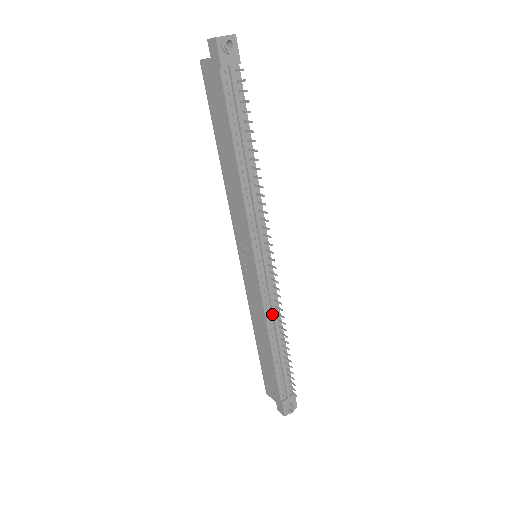
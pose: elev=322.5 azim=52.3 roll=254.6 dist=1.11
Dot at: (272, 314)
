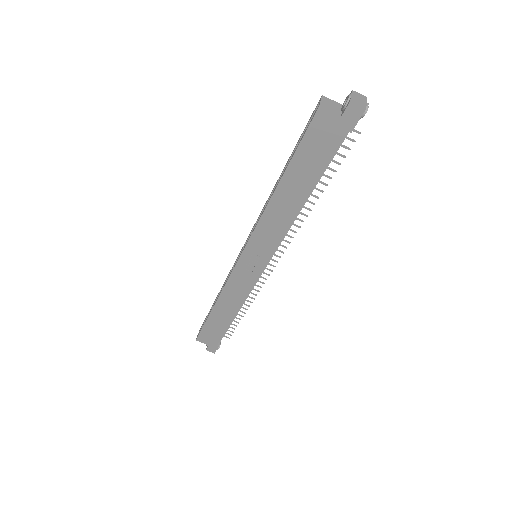
Dot at: (248, 295)
